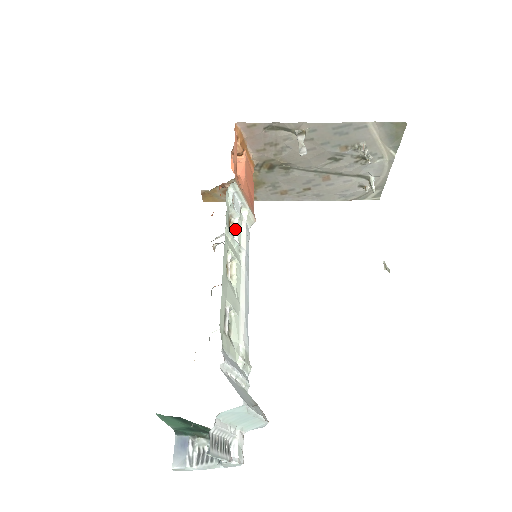
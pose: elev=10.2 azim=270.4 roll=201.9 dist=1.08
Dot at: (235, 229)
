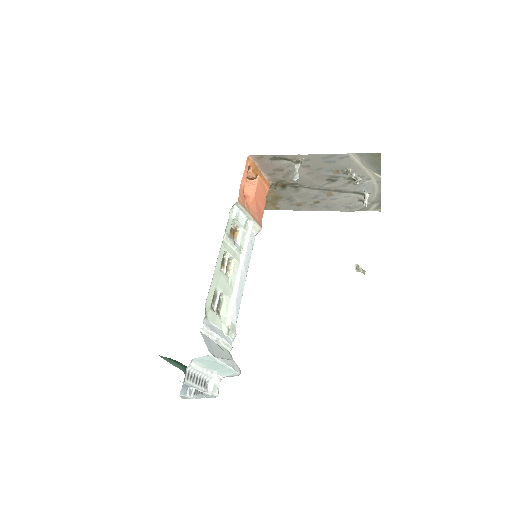
Dot at: (239, 236)
